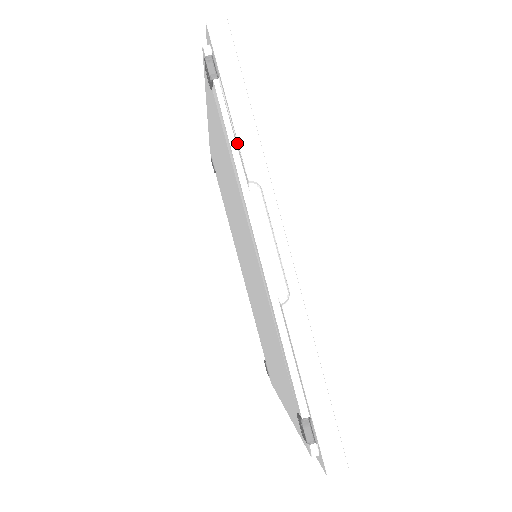
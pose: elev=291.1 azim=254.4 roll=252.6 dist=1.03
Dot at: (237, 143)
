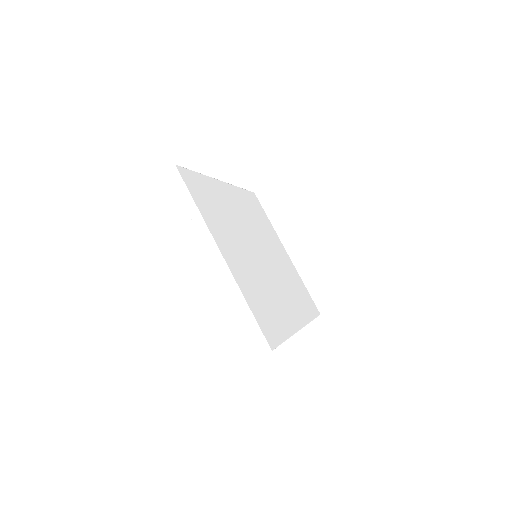
Dot at: occluded
